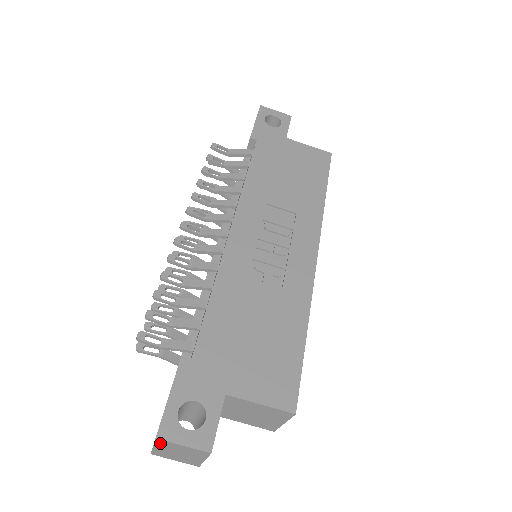
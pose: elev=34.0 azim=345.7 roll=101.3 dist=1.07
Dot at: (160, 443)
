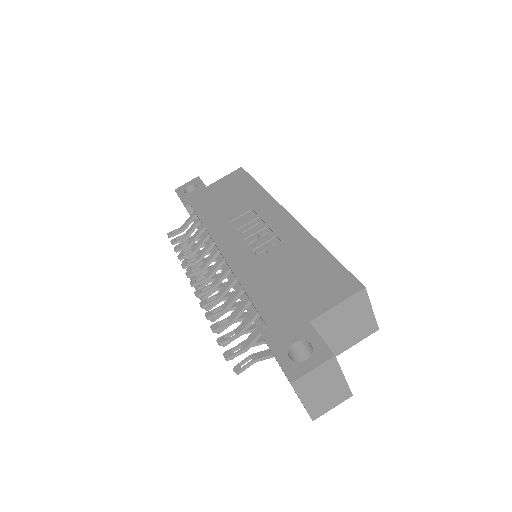
Dot at: (300, 389)
